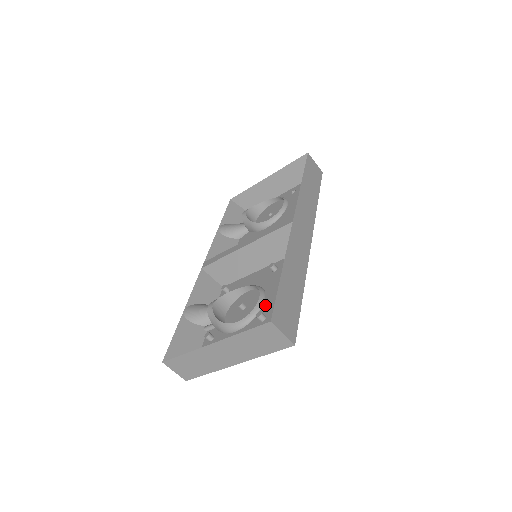
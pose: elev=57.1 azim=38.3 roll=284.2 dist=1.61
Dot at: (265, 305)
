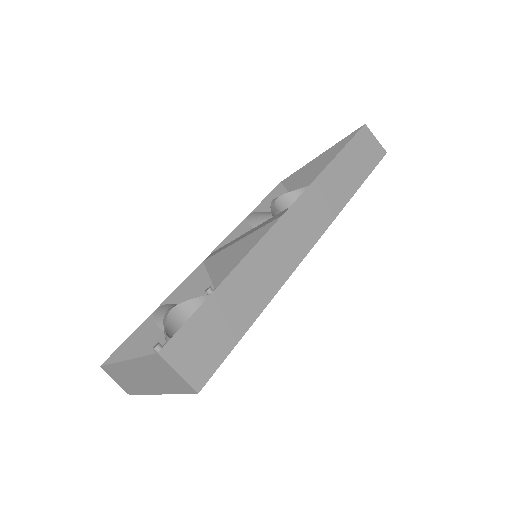
Dot at: occluded
